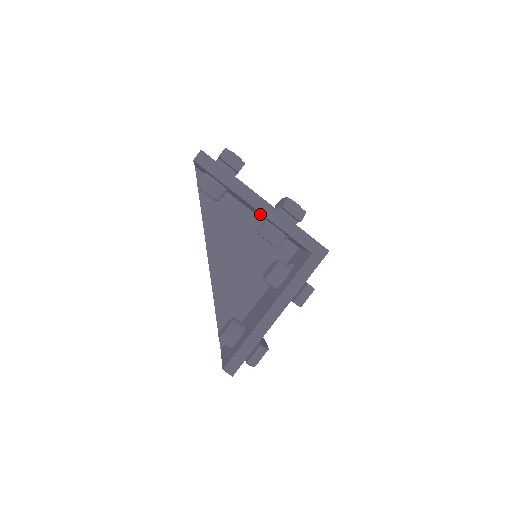
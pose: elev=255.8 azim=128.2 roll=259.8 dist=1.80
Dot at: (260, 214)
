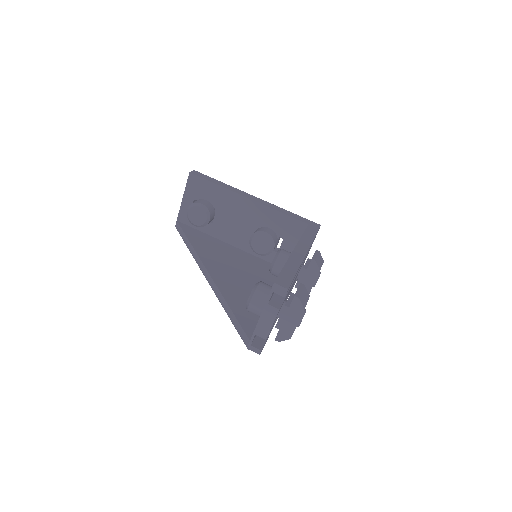
Dot at: (251, 216)
